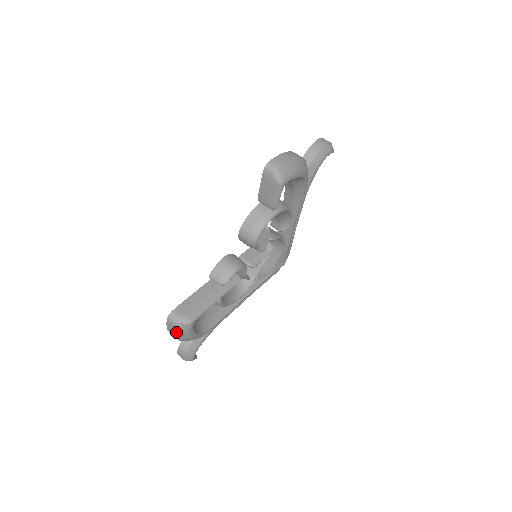
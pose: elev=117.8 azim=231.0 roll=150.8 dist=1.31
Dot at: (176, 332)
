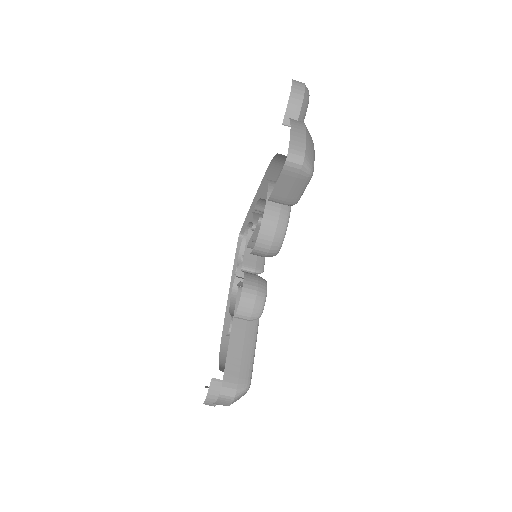
Dot at: occluded
